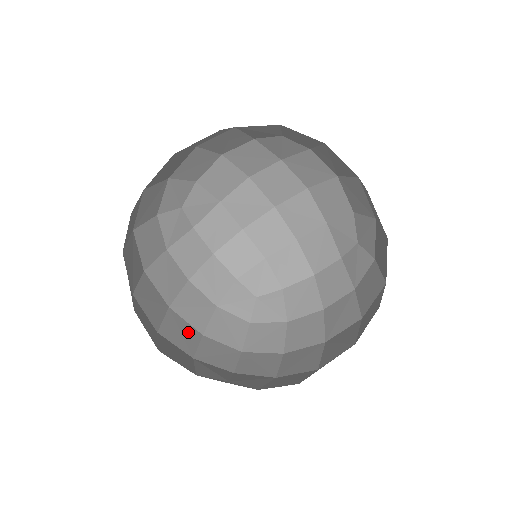
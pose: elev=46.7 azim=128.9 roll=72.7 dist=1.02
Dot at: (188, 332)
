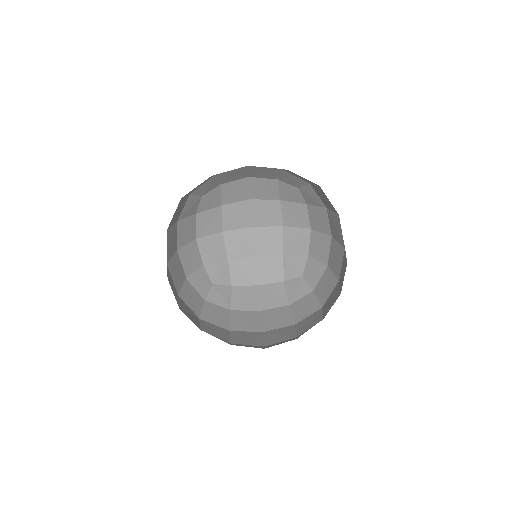
Dot at: occluded
